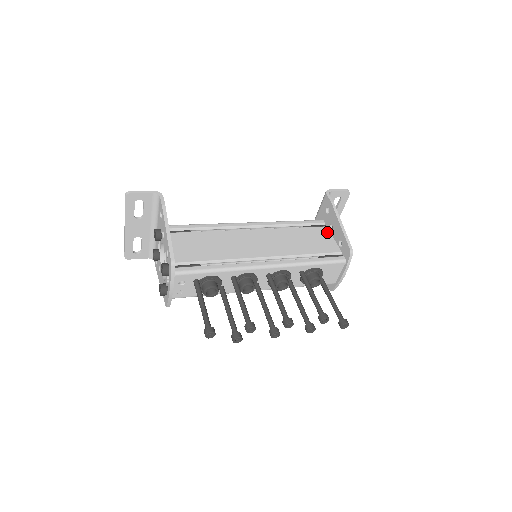
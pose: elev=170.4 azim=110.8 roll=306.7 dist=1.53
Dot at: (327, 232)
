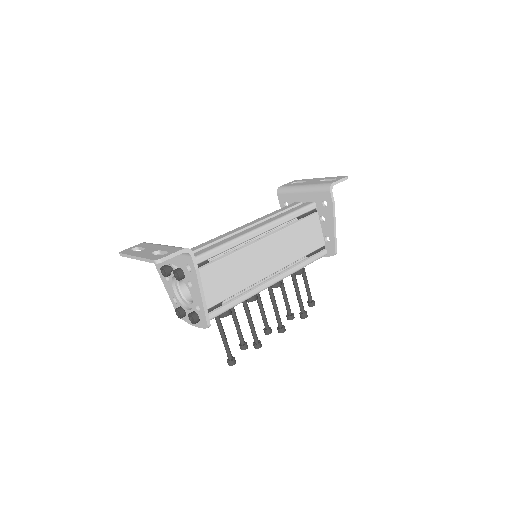
Dot at: (317, 221)
